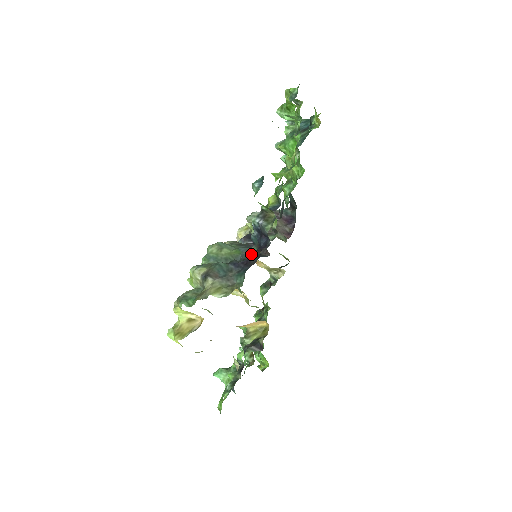
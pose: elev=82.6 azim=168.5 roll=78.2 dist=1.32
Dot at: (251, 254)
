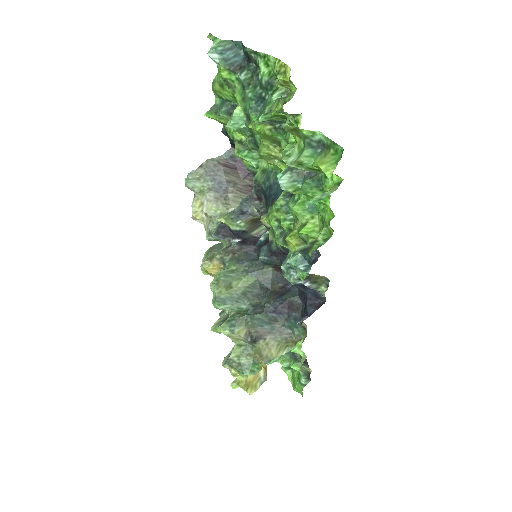
Dot at: (308, 315)
